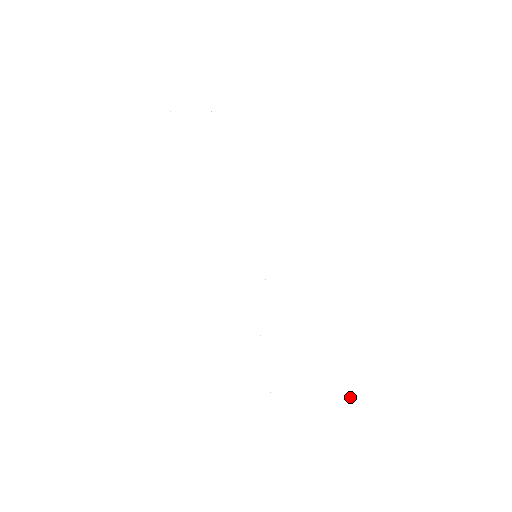
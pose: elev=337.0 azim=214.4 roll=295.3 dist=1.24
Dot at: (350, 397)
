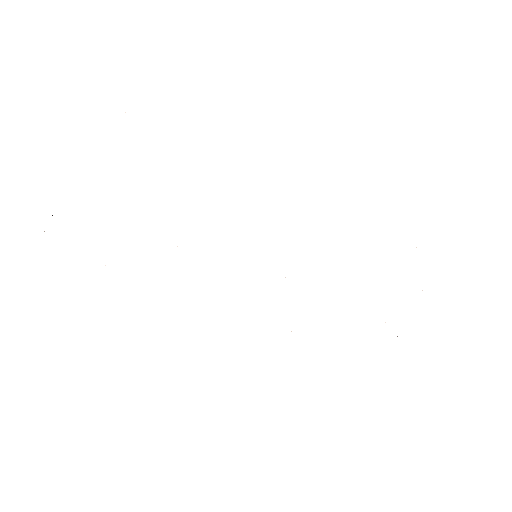
Dot at: occluded
